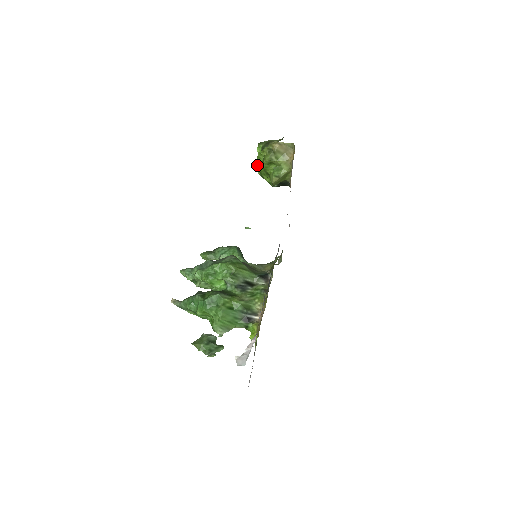
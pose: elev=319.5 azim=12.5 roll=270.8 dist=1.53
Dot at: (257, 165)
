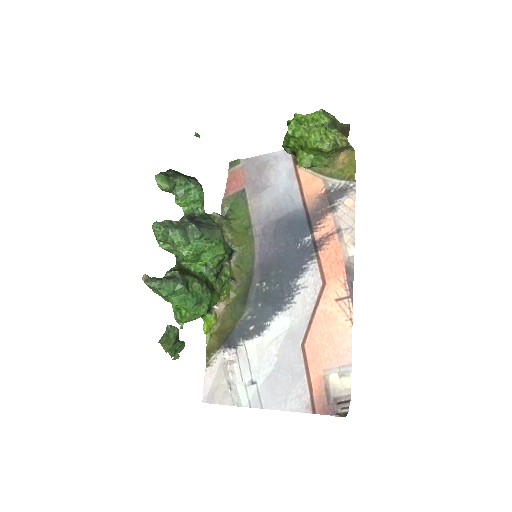
Dot at: (294, 120)
